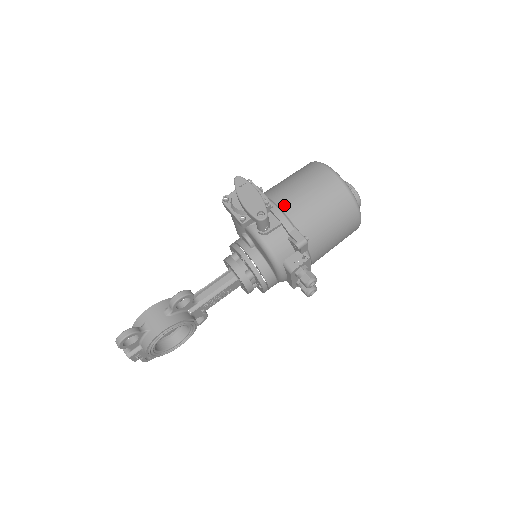
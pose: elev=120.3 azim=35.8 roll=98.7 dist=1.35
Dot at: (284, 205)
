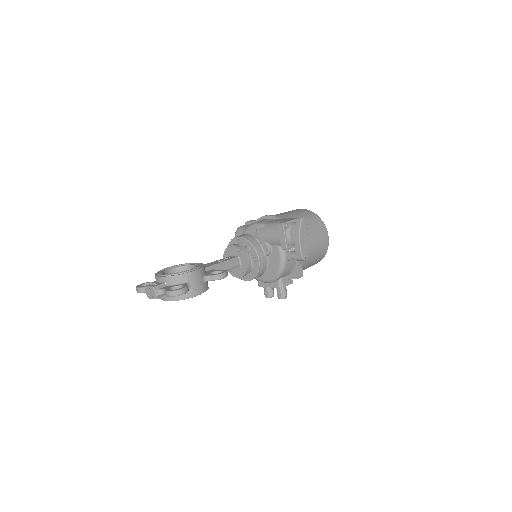
Dot at: occluded
